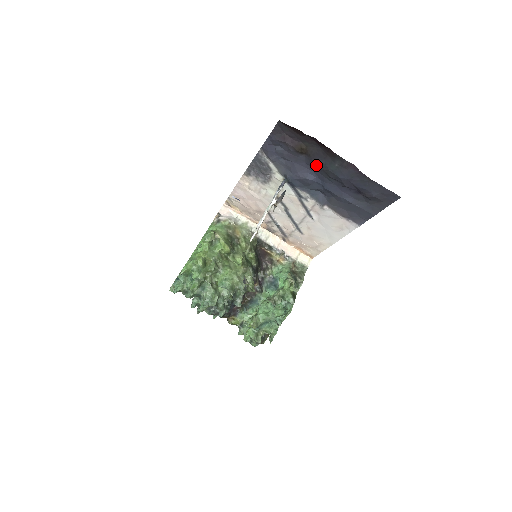
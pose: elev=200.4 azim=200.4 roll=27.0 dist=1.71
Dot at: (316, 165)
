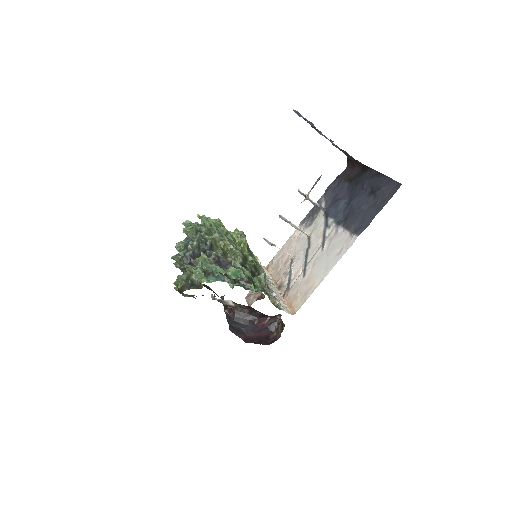
Dot at: (353, 183)
